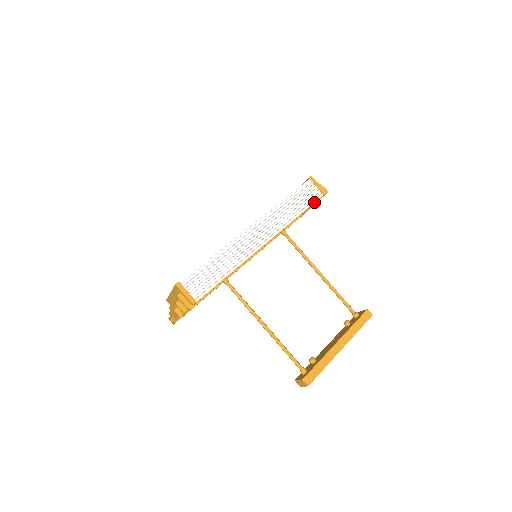
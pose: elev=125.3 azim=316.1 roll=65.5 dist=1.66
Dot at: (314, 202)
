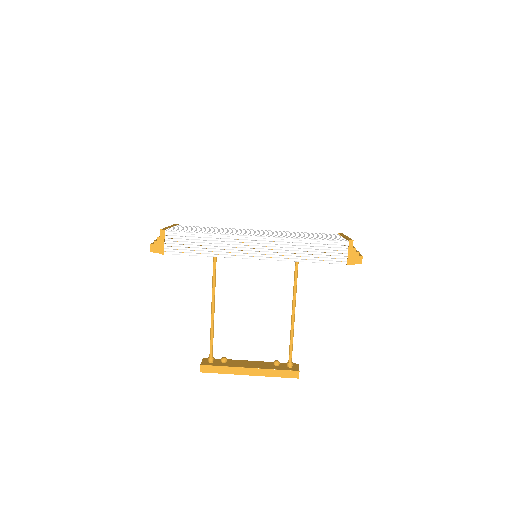
Dot at: (332, 263)
